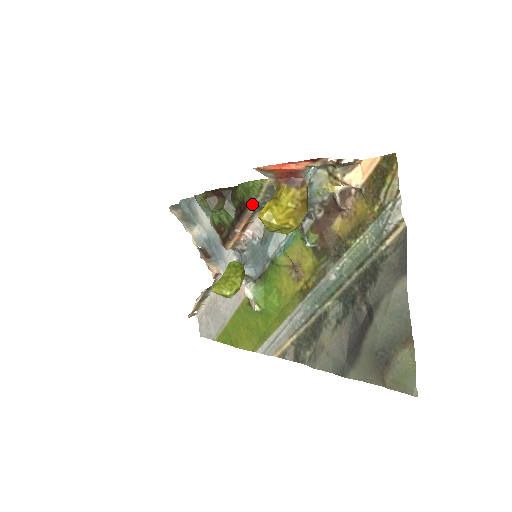
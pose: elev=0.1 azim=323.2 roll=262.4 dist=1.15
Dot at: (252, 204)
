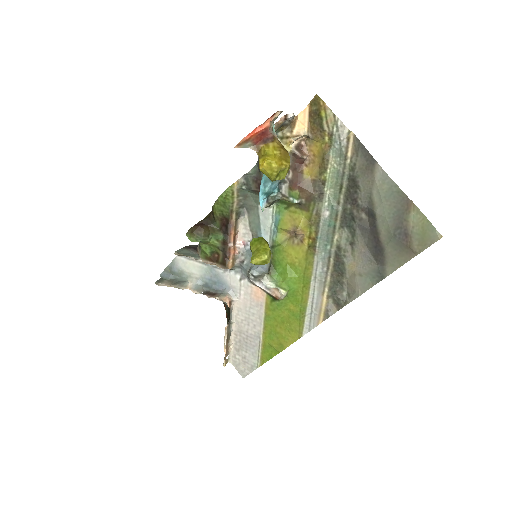
Dot at: (232, 212)
